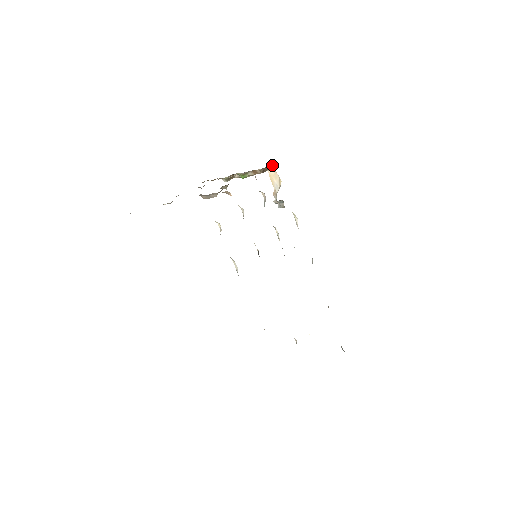
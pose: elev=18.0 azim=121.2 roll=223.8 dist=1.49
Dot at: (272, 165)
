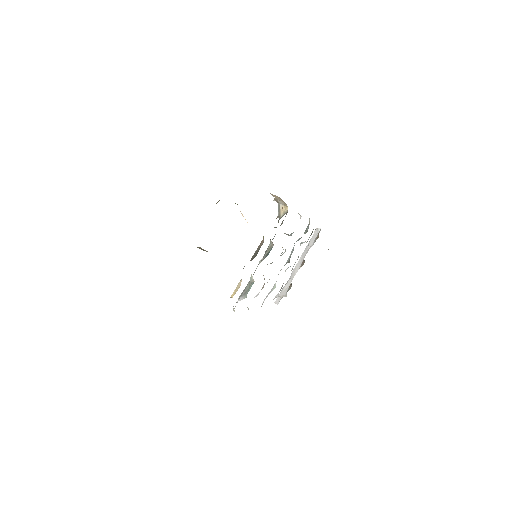
Dot at: occluded
